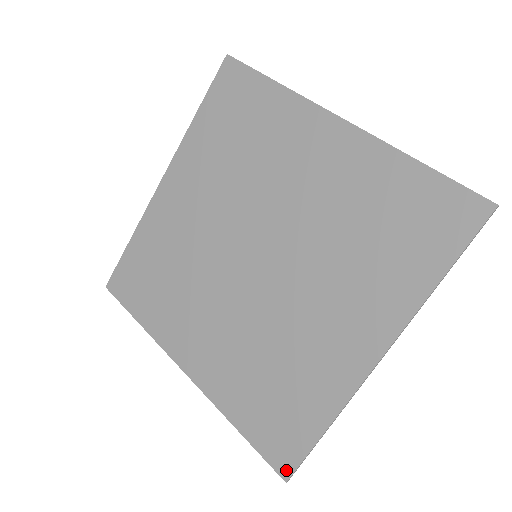
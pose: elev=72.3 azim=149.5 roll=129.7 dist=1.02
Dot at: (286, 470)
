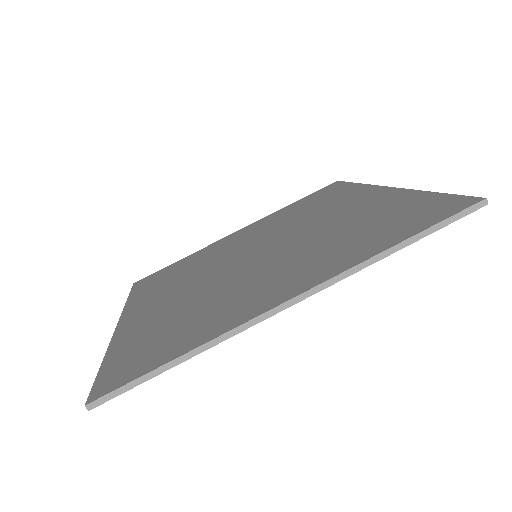
Dot at: (100, 393)
